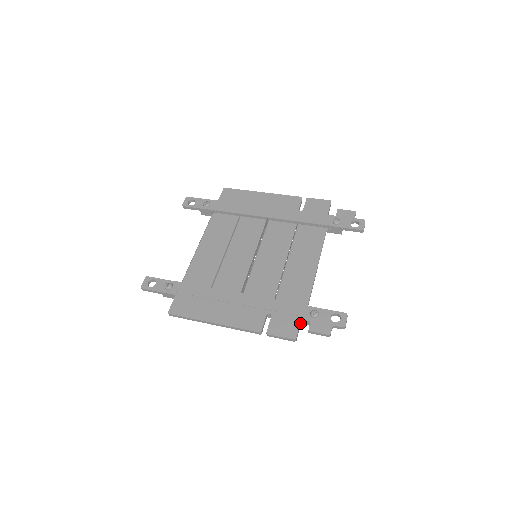
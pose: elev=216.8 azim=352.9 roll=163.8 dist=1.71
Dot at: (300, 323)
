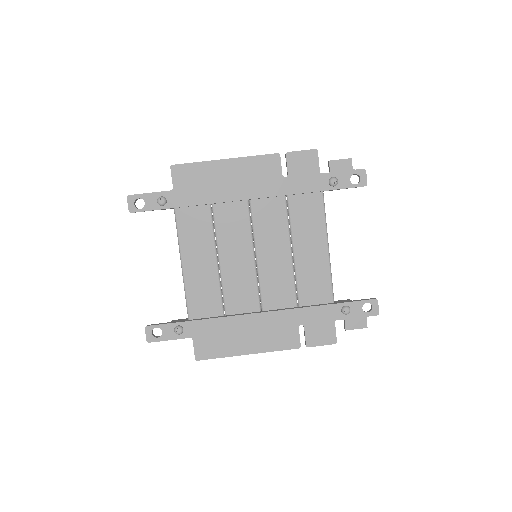
Dot at: (334, 324)
